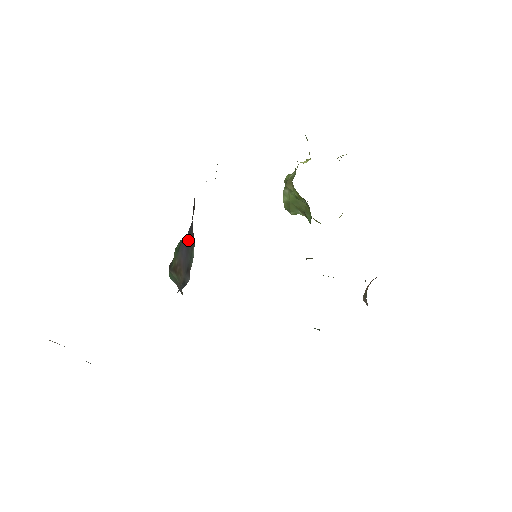
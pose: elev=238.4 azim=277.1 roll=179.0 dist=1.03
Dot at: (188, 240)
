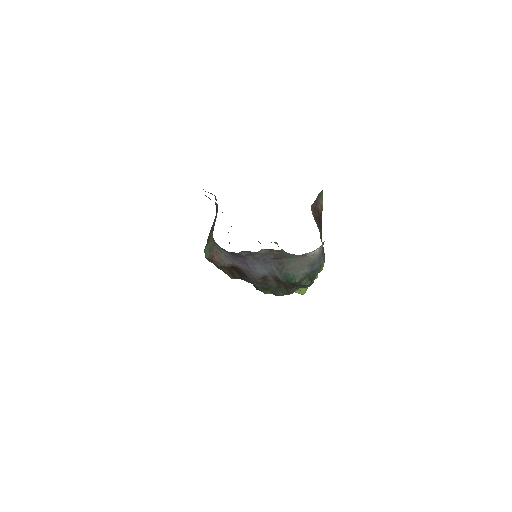
Dot at: (214, 219)
